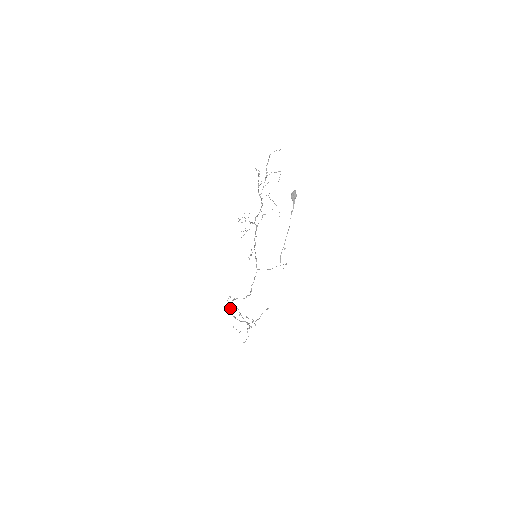
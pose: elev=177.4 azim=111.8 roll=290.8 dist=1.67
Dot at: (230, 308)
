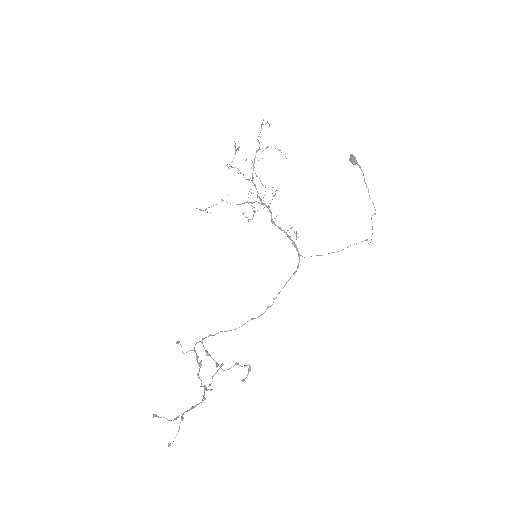
Dot at: (196, 357)
